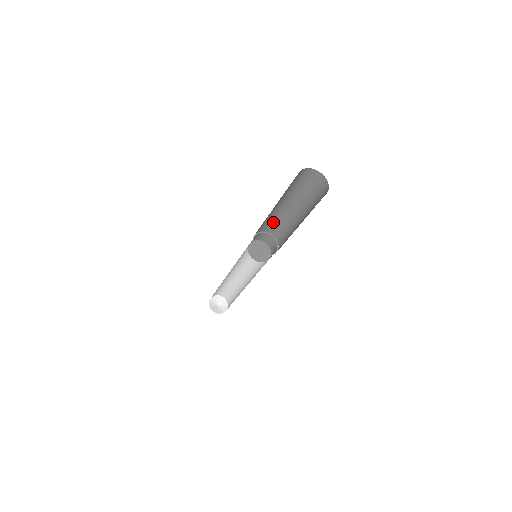
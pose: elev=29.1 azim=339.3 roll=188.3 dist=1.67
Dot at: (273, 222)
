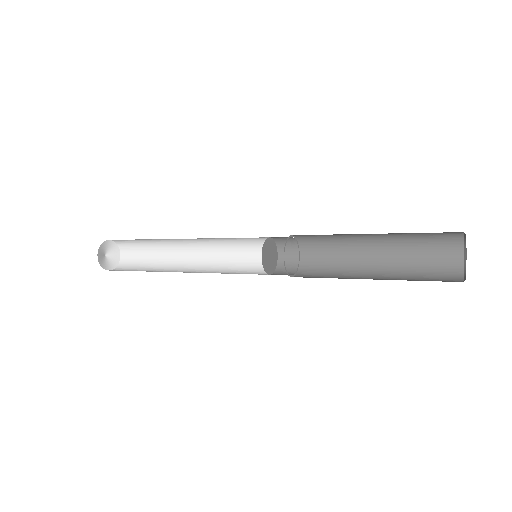
Dot at: occluded
